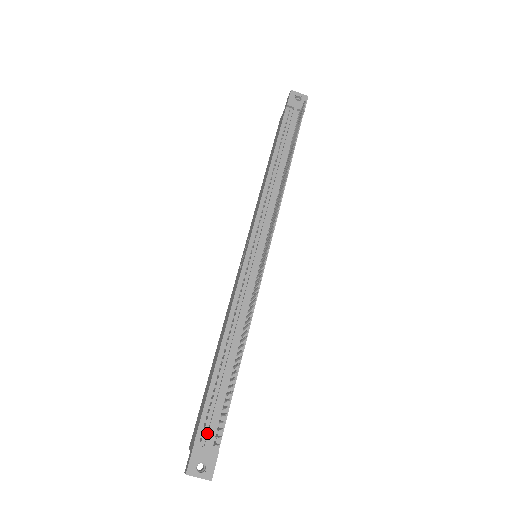
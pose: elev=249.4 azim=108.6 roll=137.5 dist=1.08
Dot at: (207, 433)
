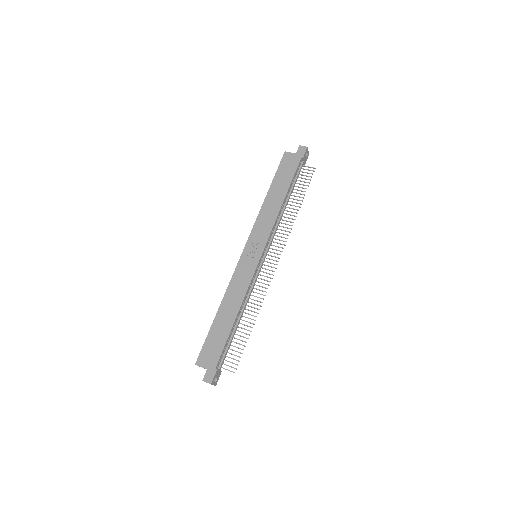
Dot at: (221, 362)
